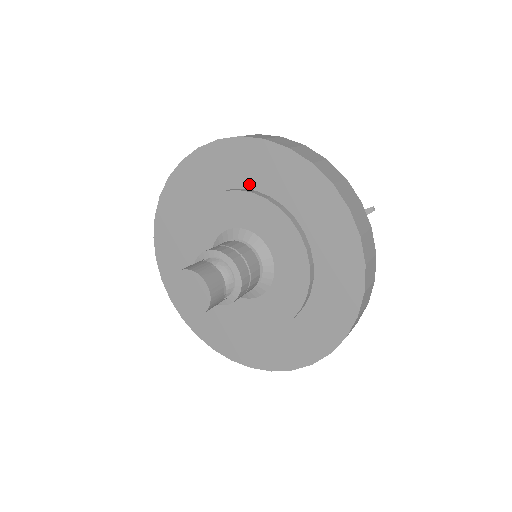
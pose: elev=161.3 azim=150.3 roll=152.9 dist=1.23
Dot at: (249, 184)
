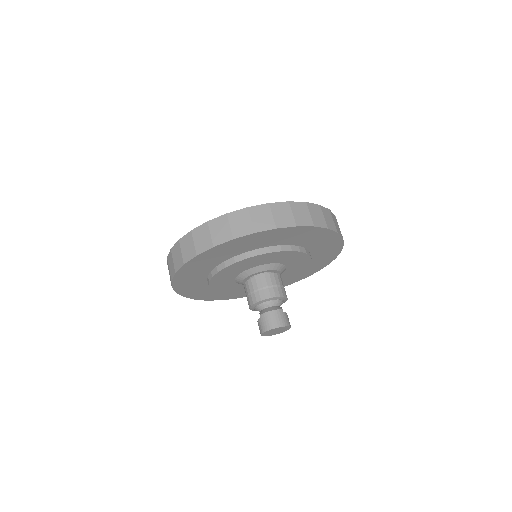
Dot at: (287, 243)
